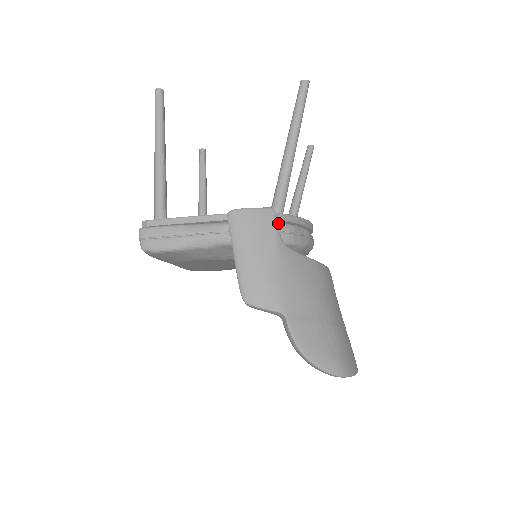
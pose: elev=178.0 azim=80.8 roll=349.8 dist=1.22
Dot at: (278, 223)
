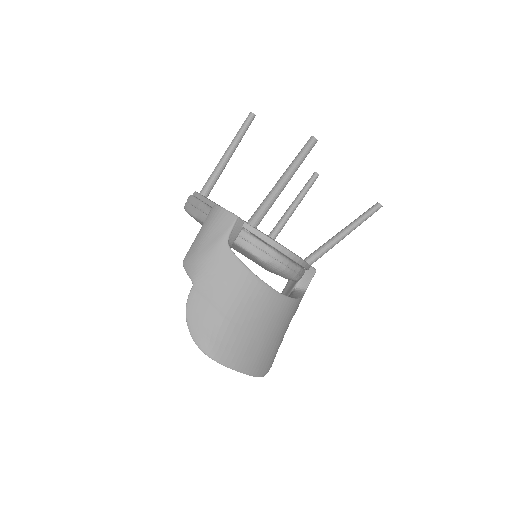
Dot at: (245, 231)
